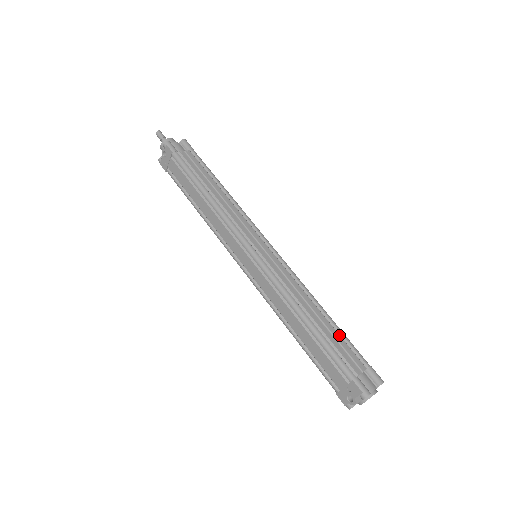
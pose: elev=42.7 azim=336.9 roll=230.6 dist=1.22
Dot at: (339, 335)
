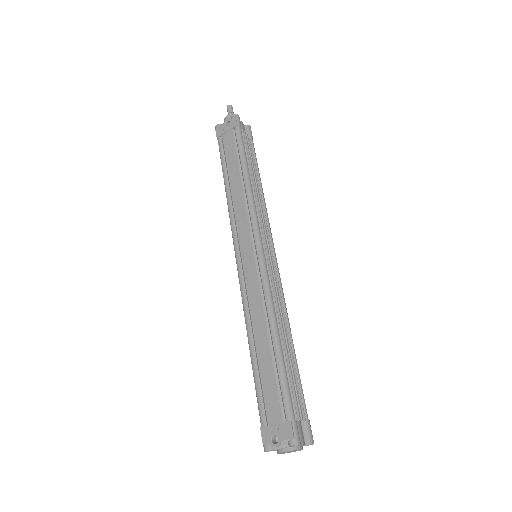
Dot at: (296, 372)
